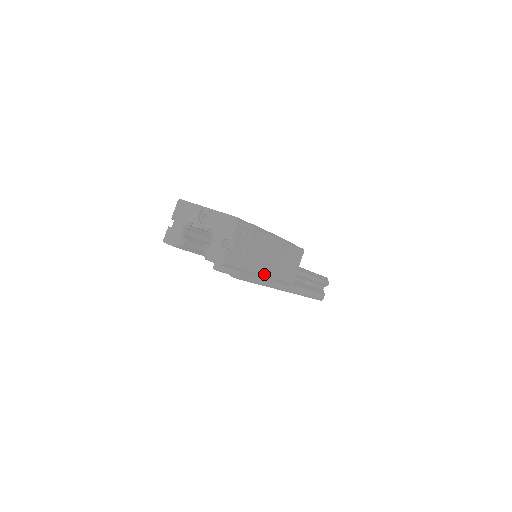
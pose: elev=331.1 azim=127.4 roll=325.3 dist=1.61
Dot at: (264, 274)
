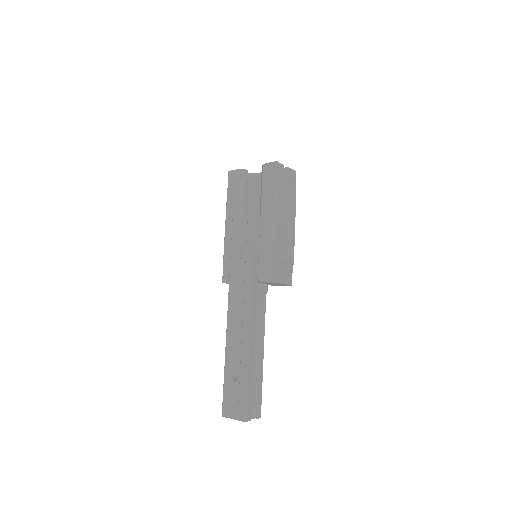
Dot at: (277, 222)
